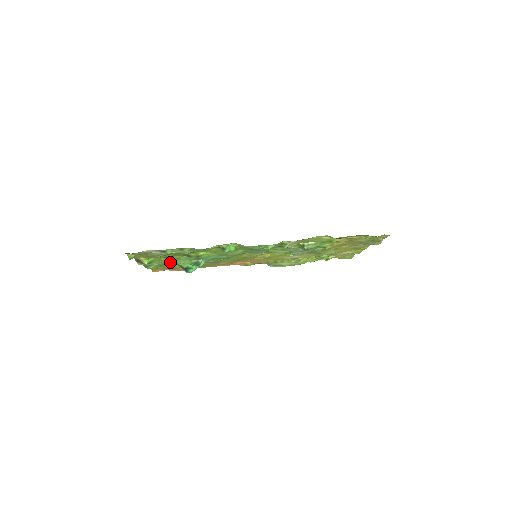
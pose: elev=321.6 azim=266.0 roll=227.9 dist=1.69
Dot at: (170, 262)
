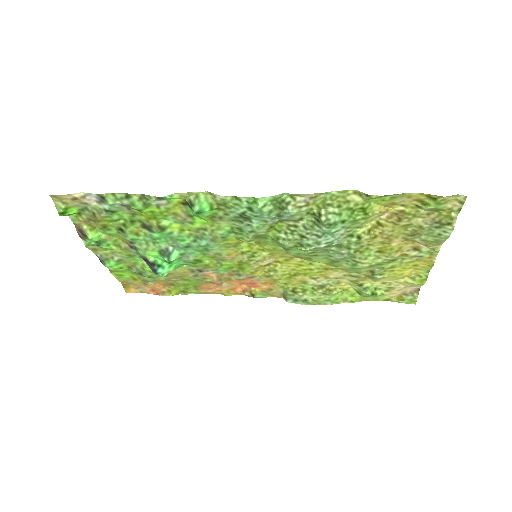
Dot at: (131, 250)
